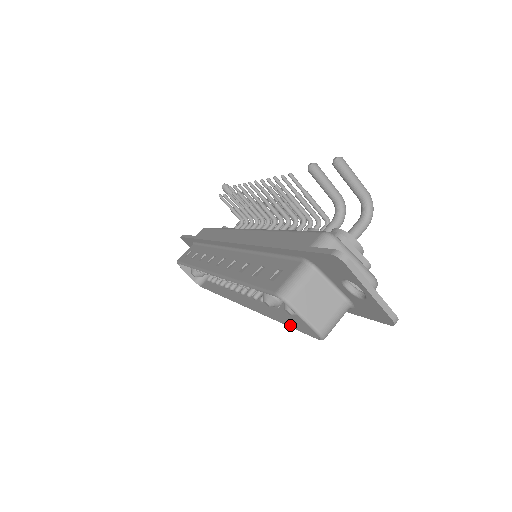
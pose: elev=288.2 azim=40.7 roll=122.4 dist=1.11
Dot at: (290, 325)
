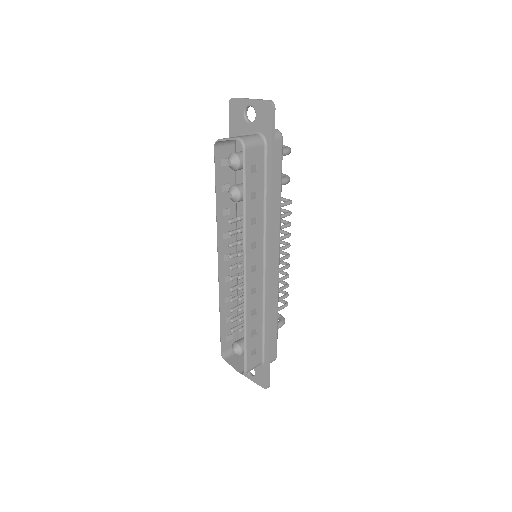
Dot at: (243, 188)
